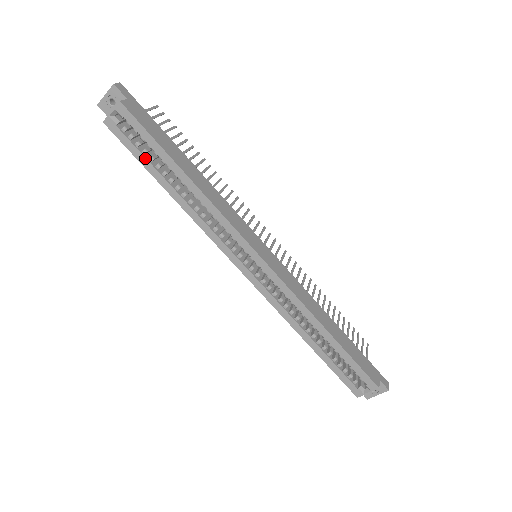
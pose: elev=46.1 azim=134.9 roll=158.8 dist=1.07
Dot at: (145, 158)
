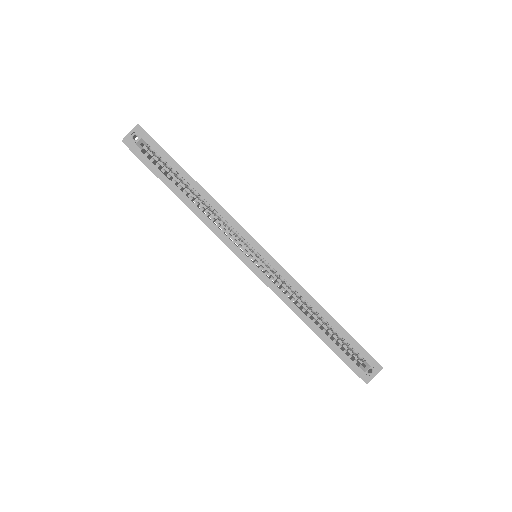
Dot at: (164, 175)
